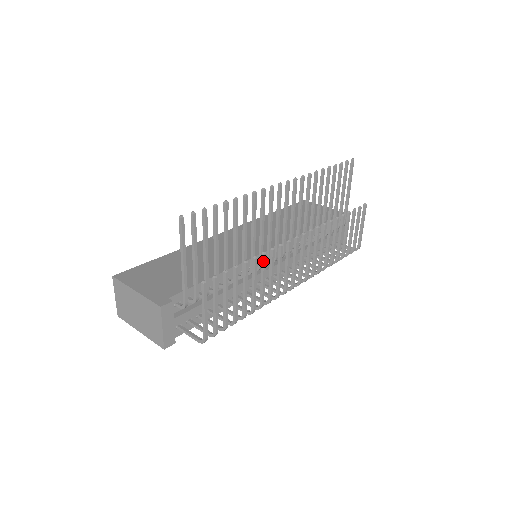
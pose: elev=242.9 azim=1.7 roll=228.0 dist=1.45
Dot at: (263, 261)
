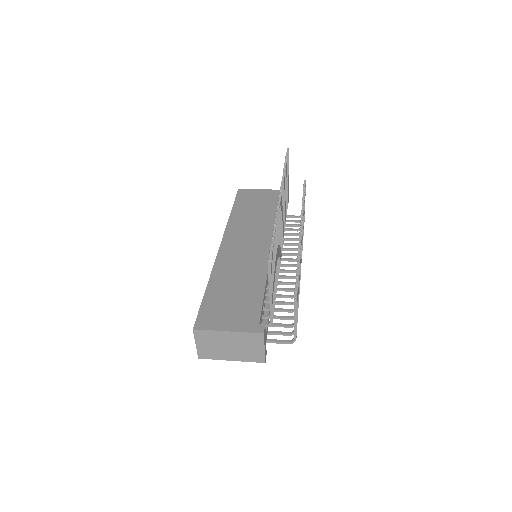
Dot at: occluded
